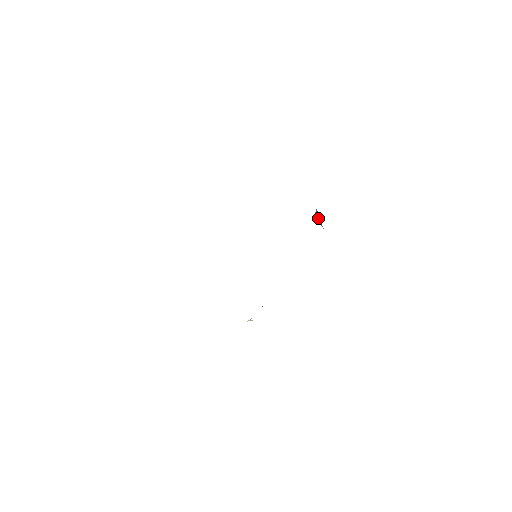
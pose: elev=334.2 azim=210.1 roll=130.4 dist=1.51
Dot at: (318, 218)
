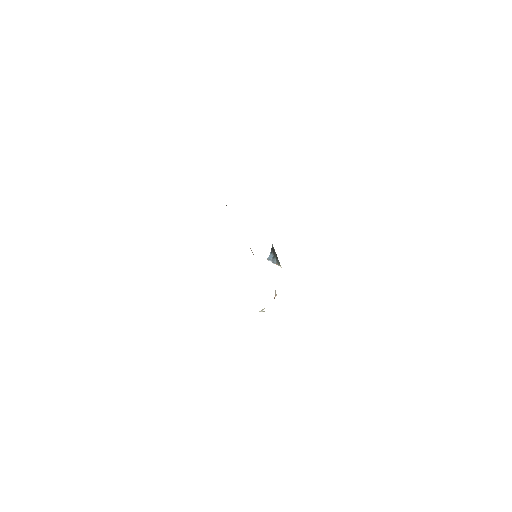
Dot at: (274, 259)
